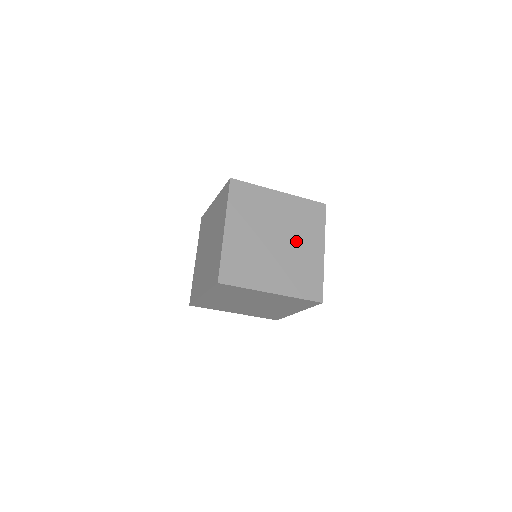
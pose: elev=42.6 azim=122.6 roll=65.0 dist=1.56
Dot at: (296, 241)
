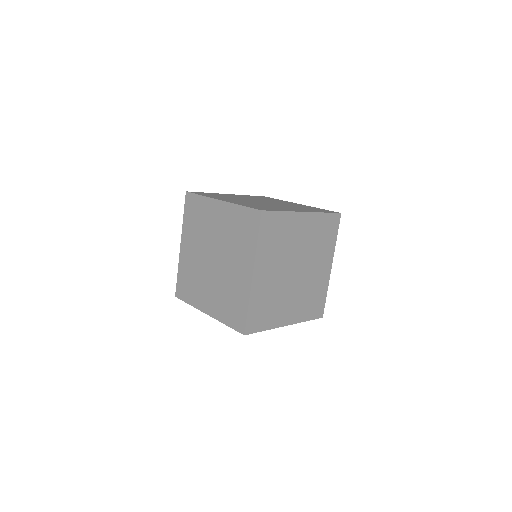
Dot at: (311, 265)
